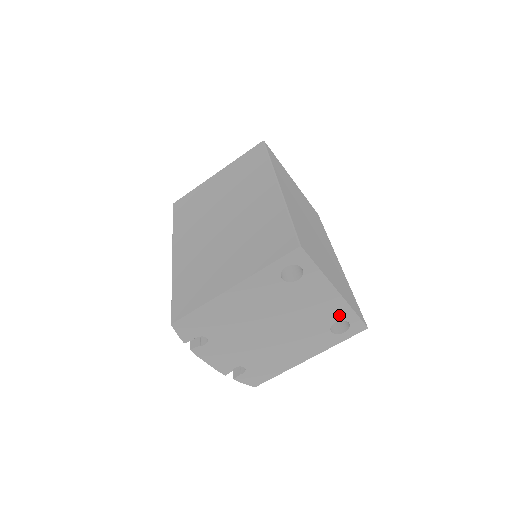
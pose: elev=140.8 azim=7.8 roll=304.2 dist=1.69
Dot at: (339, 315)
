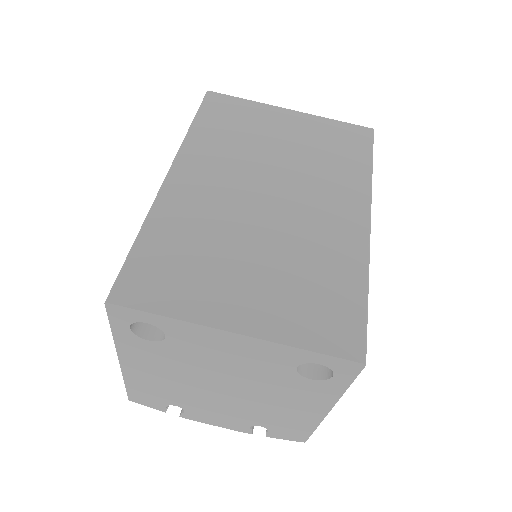
Dot at: (288, 358)
